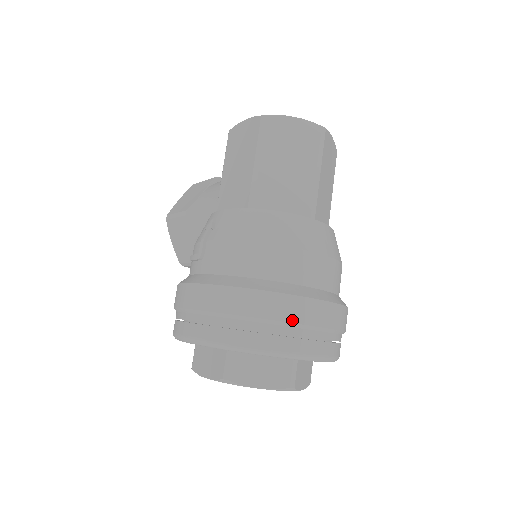
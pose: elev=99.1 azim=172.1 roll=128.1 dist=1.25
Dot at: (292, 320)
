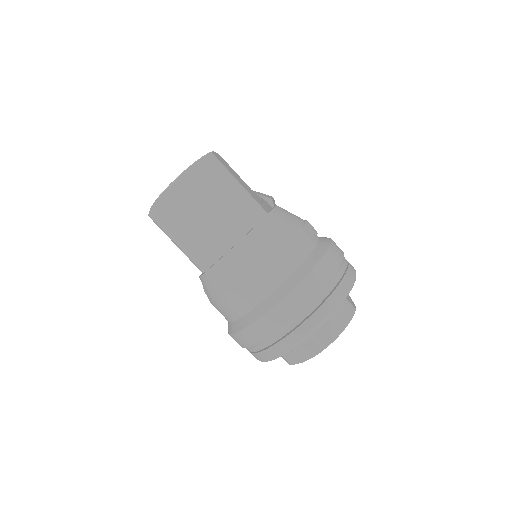
Dot at: (269, 334)
